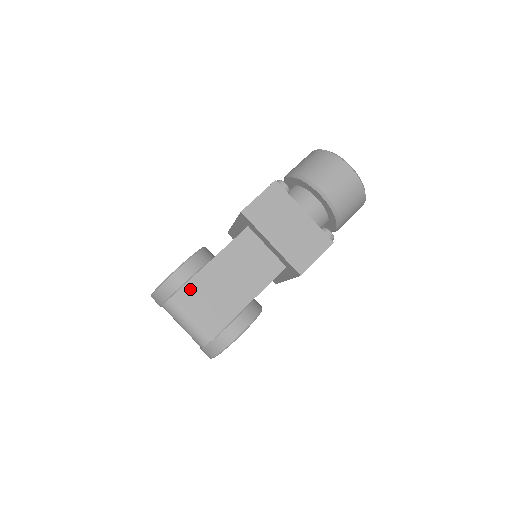
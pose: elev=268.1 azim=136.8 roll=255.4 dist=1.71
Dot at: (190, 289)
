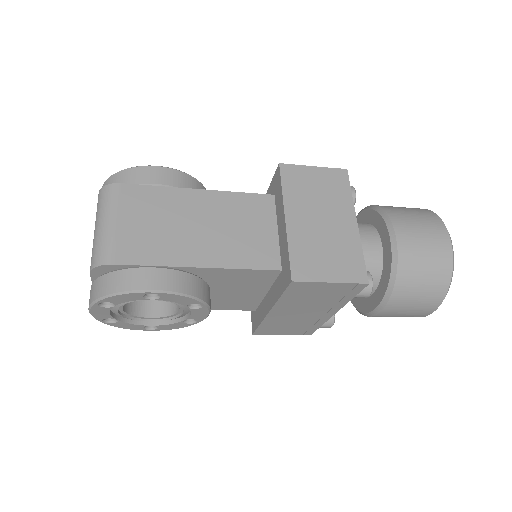
Dot at: (146, 194)
